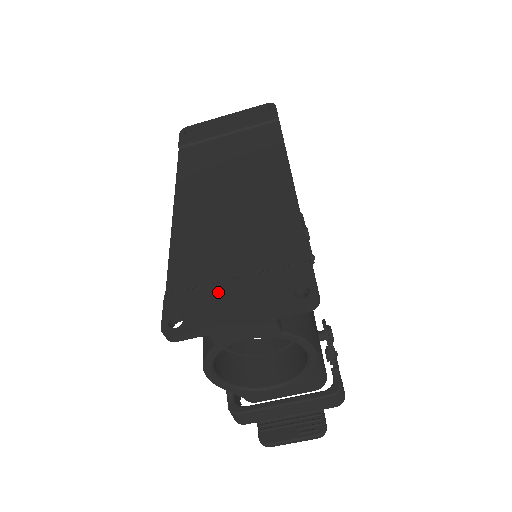
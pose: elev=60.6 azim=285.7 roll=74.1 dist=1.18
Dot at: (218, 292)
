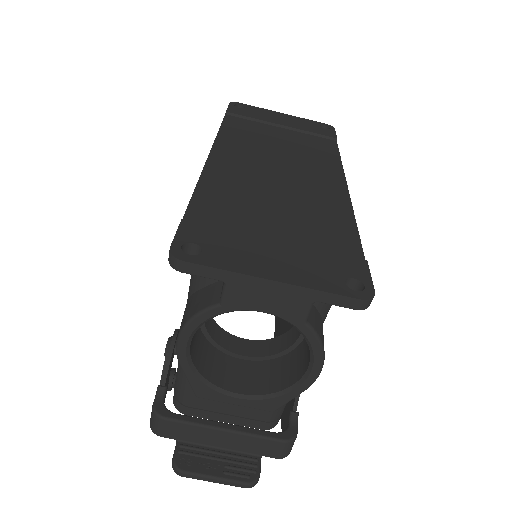
Dot at: (252, 243)
